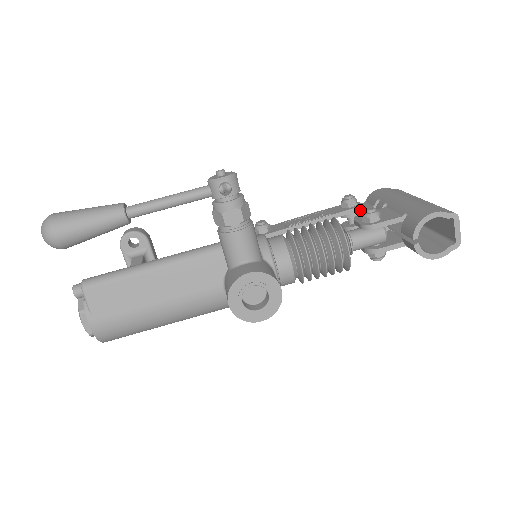
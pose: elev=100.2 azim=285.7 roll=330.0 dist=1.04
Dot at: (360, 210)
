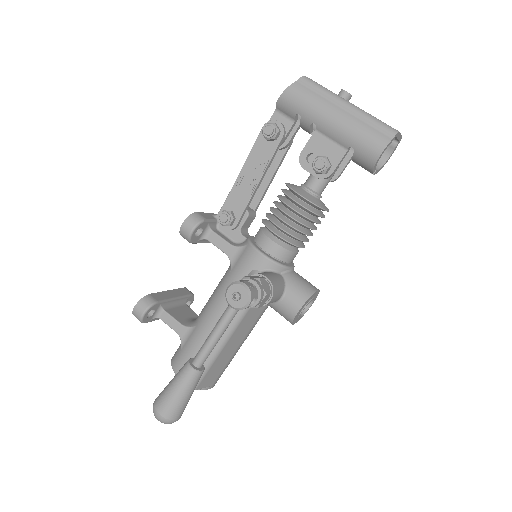
Dot at: (286, 133)
